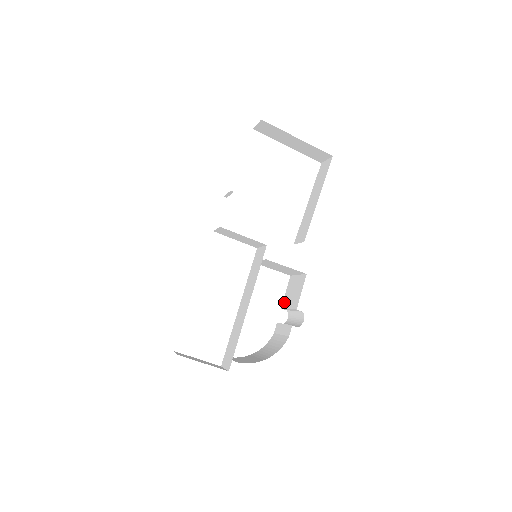
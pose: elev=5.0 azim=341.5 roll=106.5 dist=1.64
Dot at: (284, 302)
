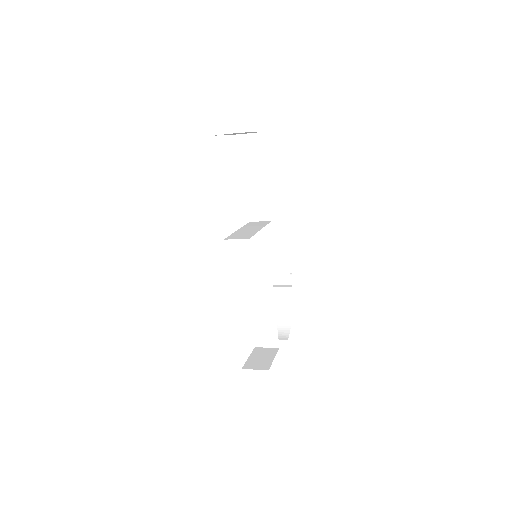
Dot at: occluded
